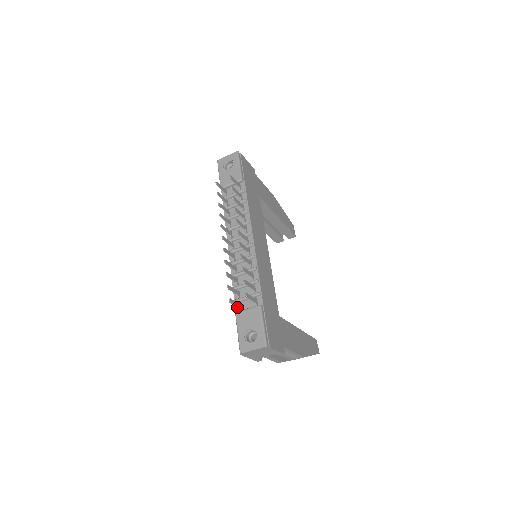
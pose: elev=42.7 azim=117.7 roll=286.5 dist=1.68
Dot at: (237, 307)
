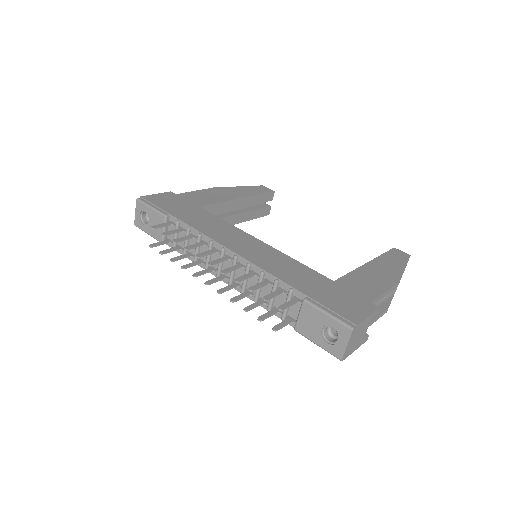
Dot at: (290, 323)
